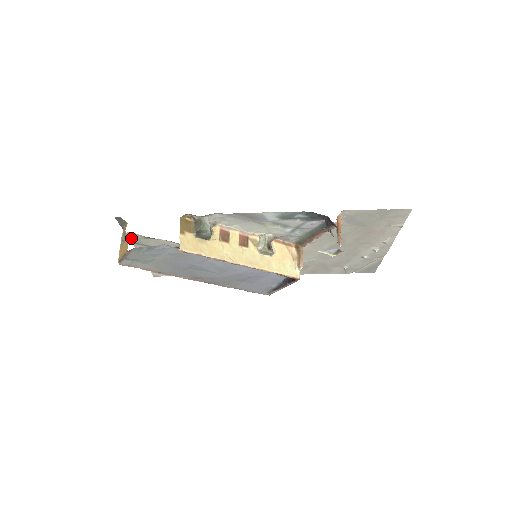
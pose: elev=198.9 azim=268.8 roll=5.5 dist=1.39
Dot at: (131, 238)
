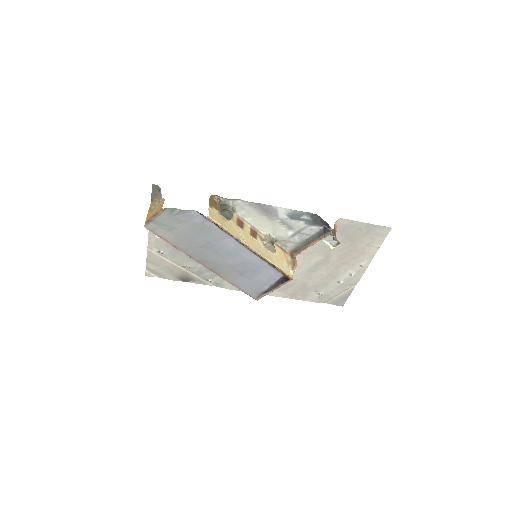
Dot at: occluded
